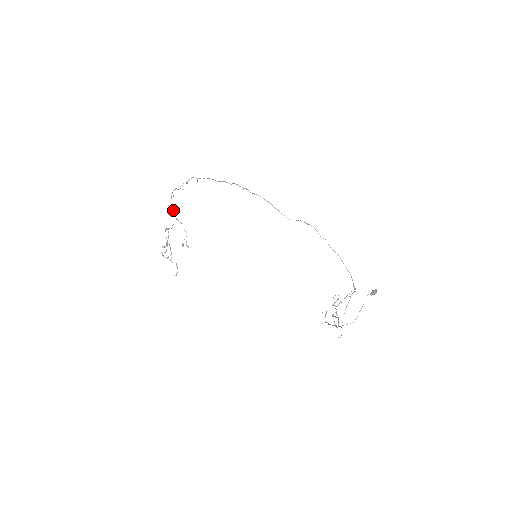
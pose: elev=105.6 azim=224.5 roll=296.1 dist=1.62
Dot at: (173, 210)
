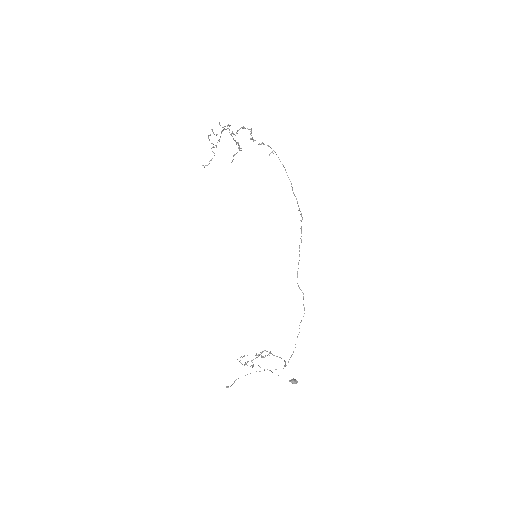
Dot at: occluded
